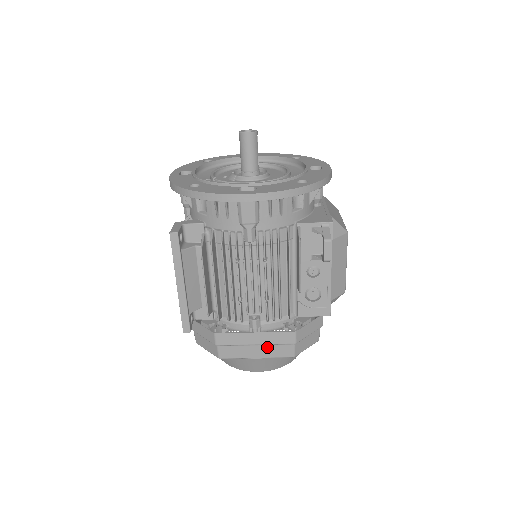
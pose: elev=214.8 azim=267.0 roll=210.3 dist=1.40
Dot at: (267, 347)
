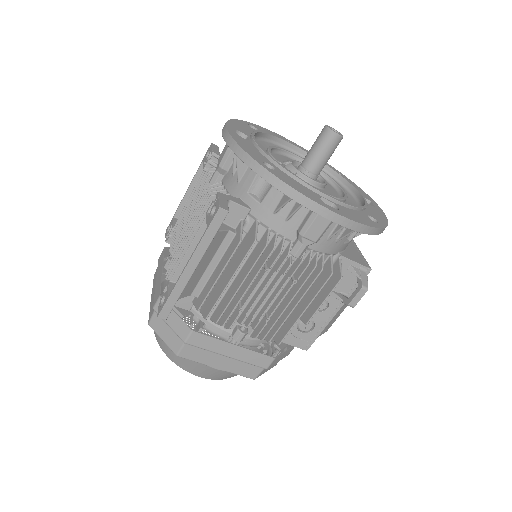
Dot at: (236, 362)
